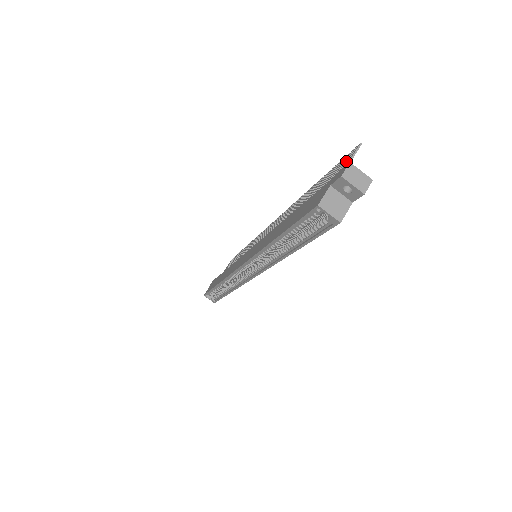
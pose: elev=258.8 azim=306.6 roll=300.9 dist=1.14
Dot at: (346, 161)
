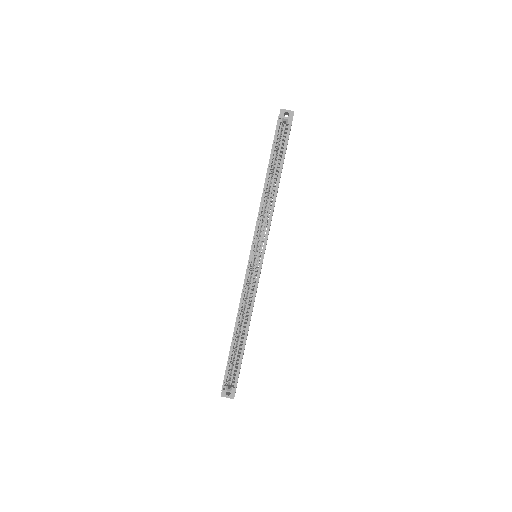
Dot at: occluded
